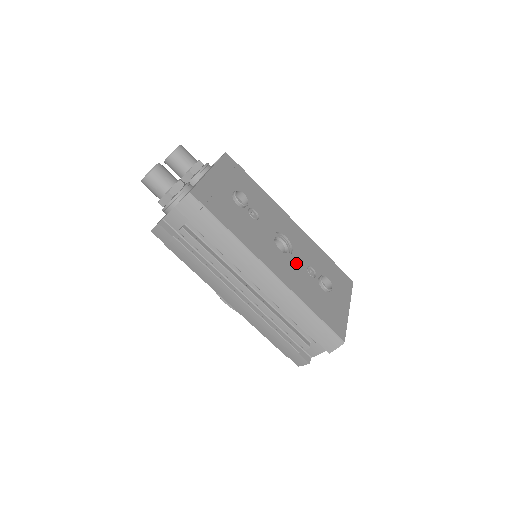
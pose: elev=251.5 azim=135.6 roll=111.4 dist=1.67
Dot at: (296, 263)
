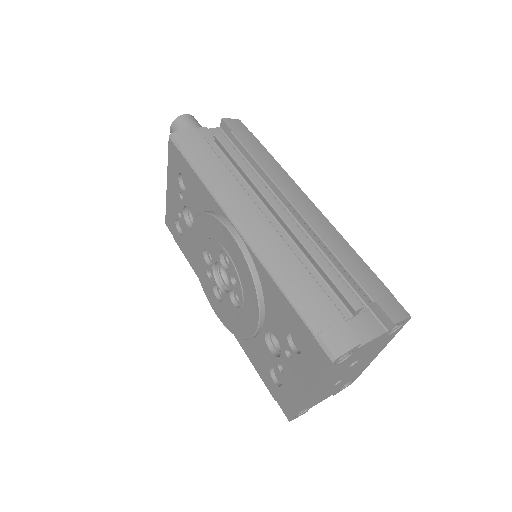
Dot at: occluded
